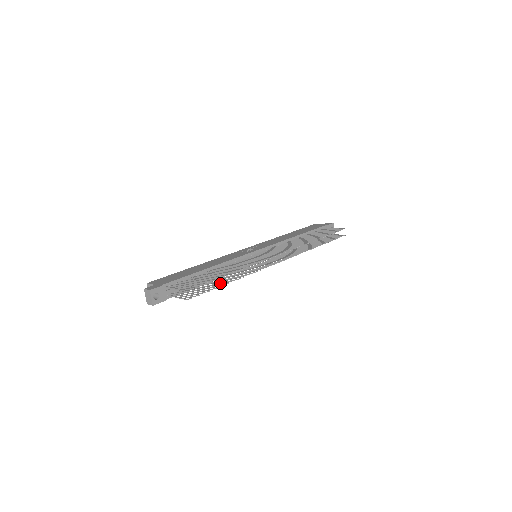
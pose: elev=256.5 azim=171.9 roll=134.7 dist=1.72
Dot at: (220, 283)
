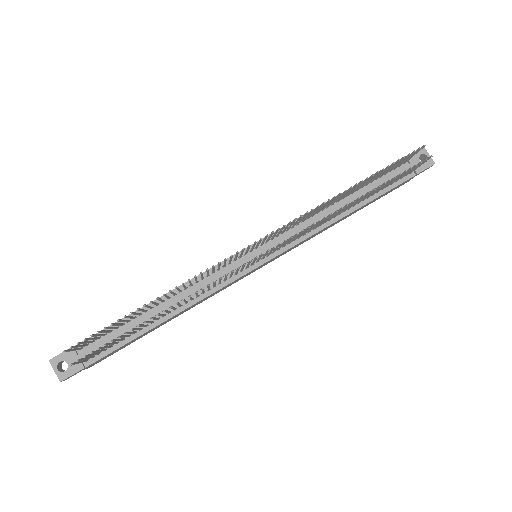
Dot at: occluded
